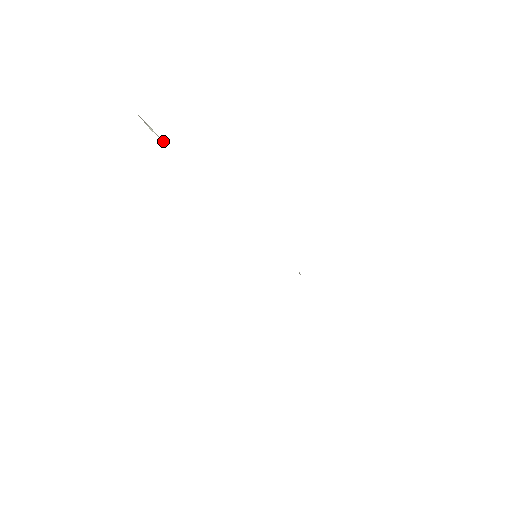
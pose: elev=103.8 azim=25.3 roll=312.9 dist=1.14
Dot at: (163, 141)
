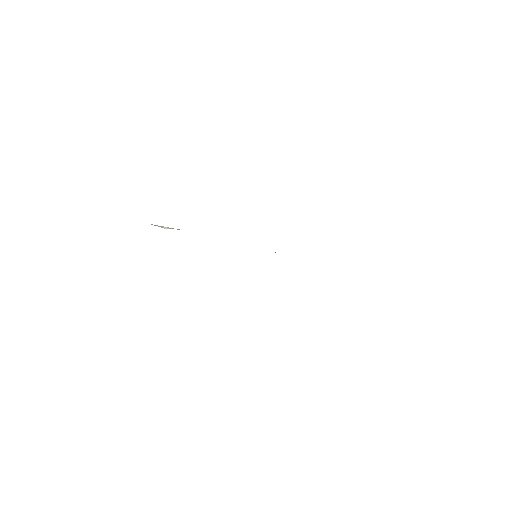
Dot at: occluded
